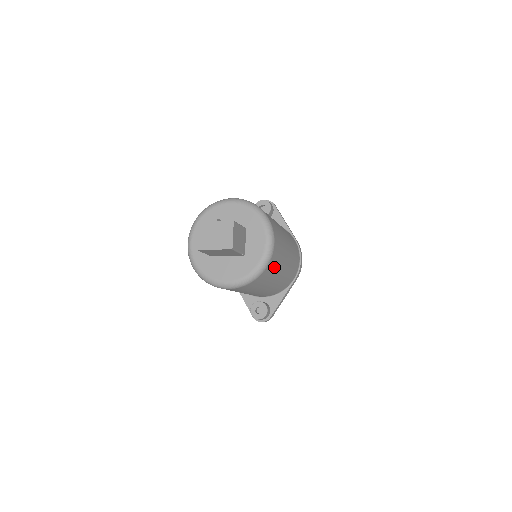
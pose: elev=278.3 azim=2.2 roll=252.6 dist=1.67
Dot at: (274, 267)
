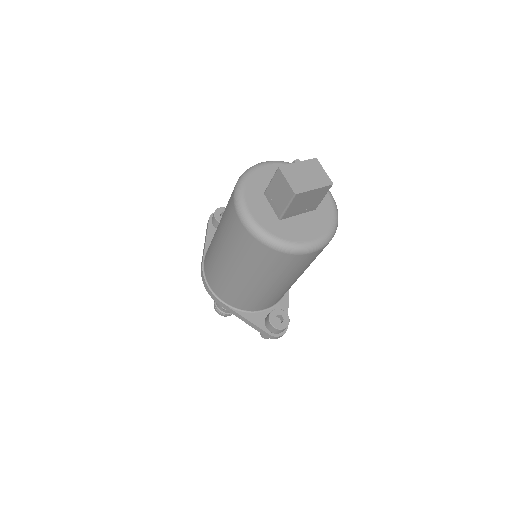
Dot at: occluded
